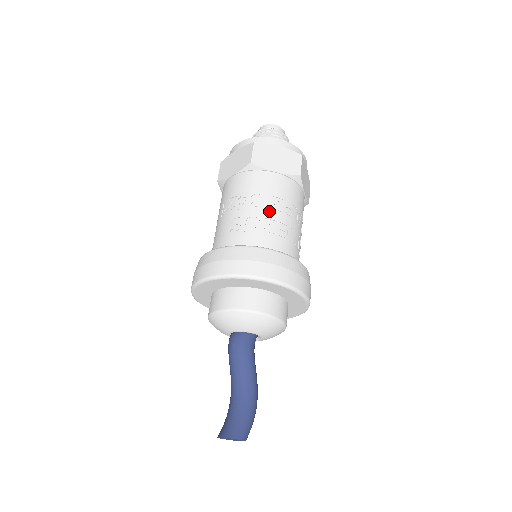
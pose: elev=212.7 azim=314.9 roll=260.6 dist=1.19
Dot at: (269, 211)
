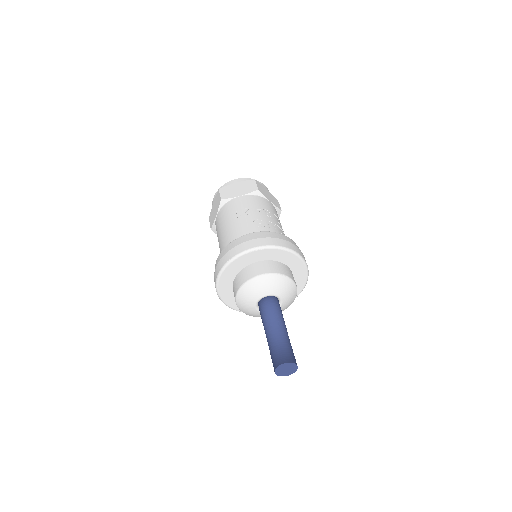
Dot at: (277, 222)
